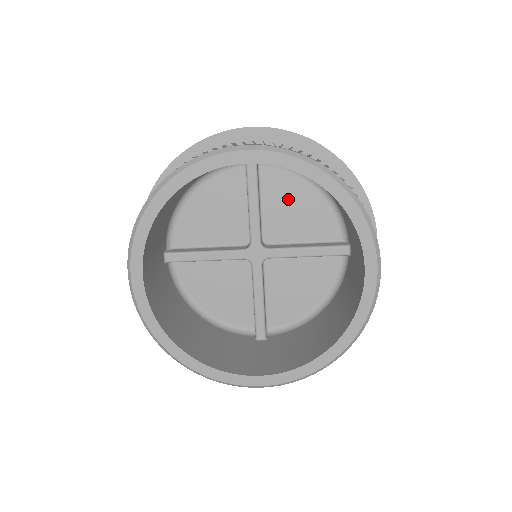
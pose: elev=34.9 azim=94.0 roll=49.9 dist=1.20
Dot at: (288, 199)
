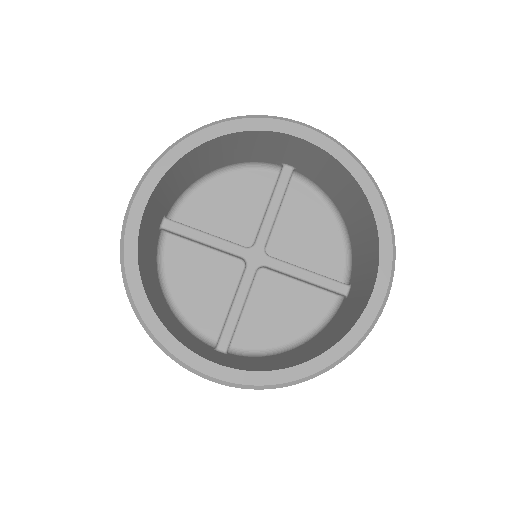
Dot at: (305, 221)
